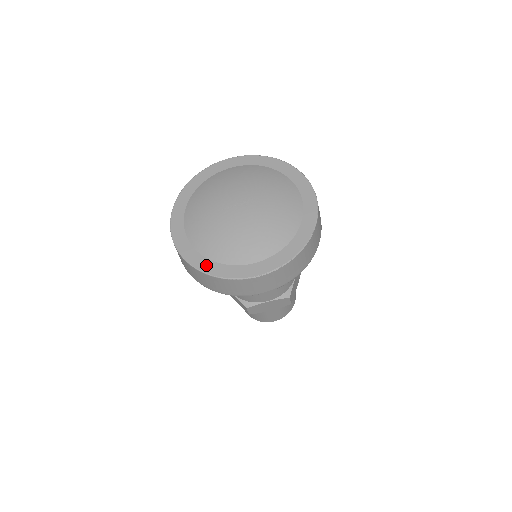
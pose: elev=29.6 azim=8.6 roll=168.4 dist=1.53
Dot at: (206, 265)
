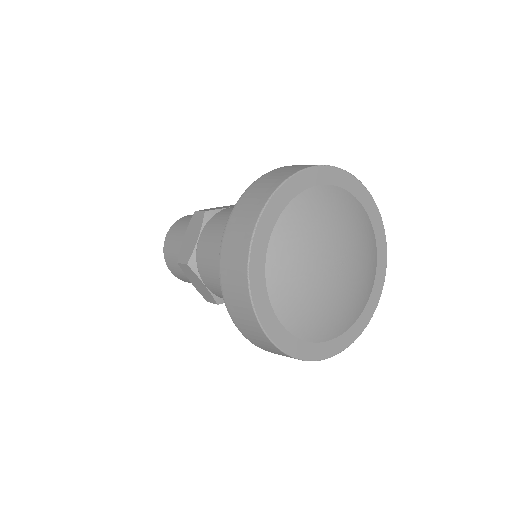
Dot at: (290, 344)
